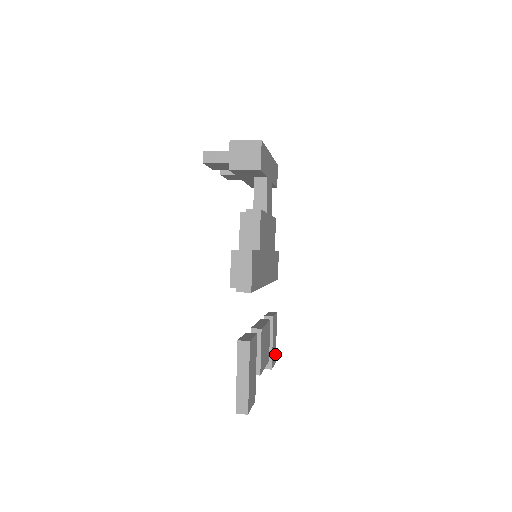
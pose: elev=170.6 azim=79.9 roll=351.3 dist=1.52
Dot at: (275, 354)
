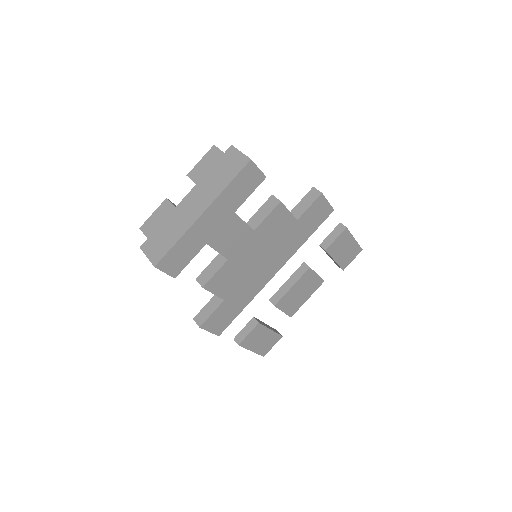
Dot at: (357, 249)
